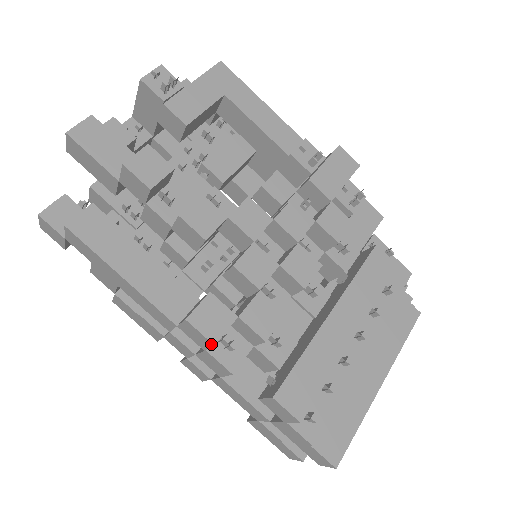
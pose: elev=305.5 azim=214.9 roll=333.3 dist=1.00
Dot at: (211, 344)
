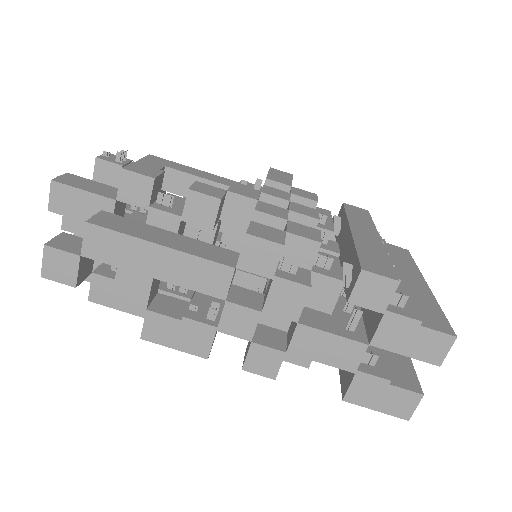
Dot at: (280, 248)
